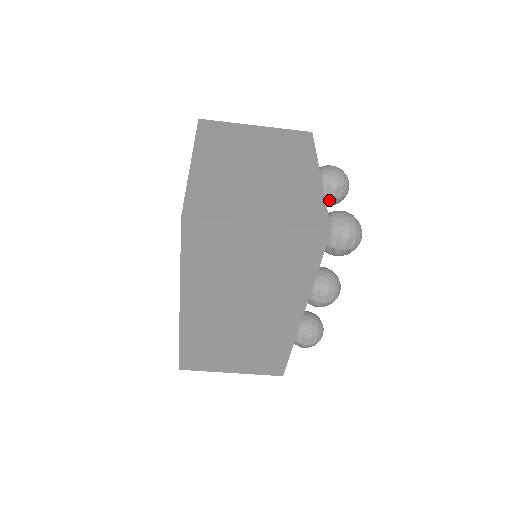
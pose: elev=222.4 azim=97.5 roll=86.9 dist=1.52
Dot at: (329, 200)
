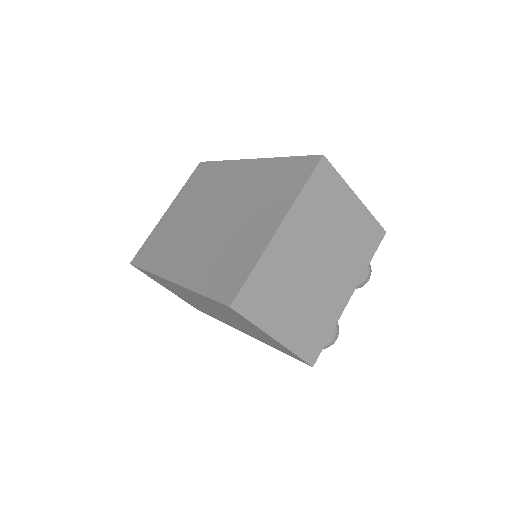
Dot at: occluded
